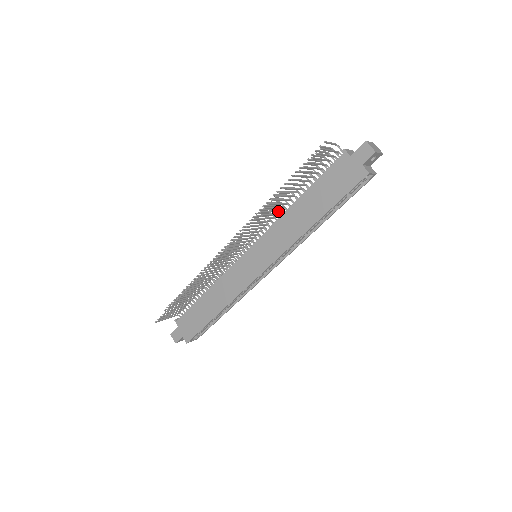
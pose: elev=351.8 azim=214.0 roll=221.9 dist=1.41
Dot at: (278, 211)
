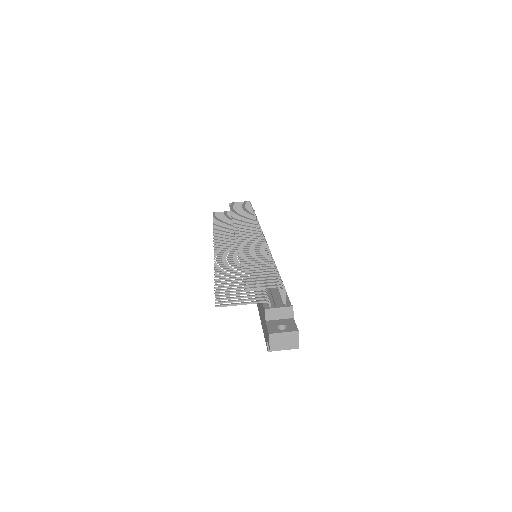
Dot at: occluded
